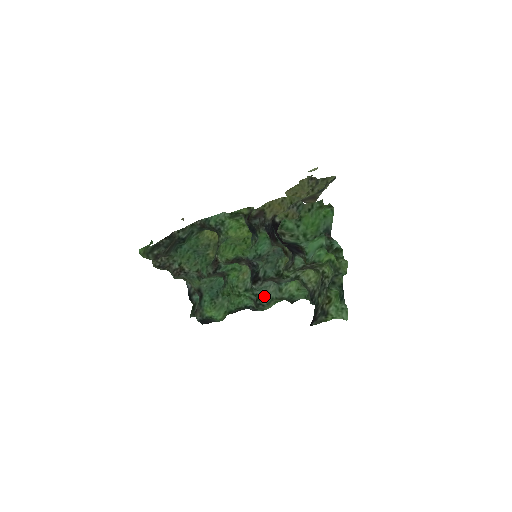
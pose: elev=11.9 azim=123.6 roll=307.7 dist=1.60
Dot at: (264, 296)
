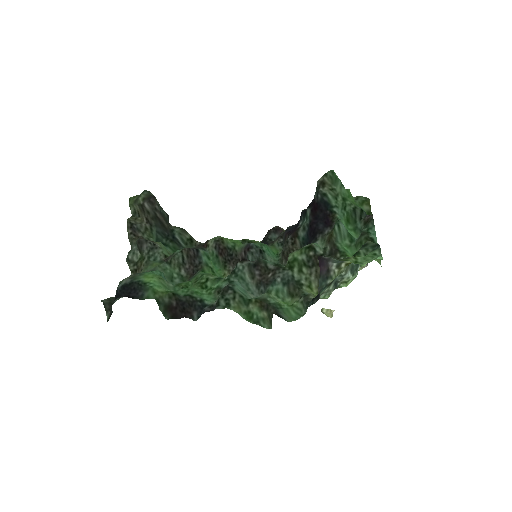
Dot at: (241, 289)
